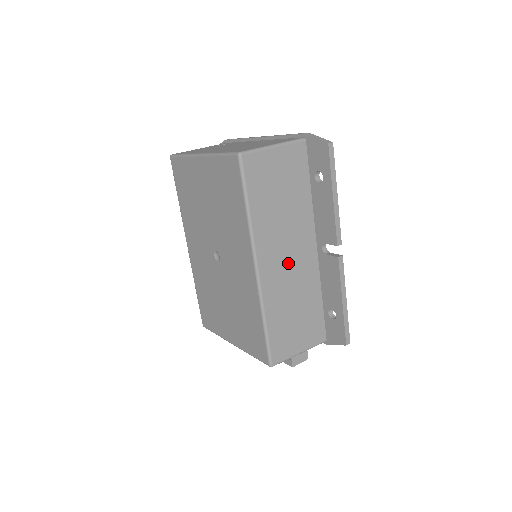
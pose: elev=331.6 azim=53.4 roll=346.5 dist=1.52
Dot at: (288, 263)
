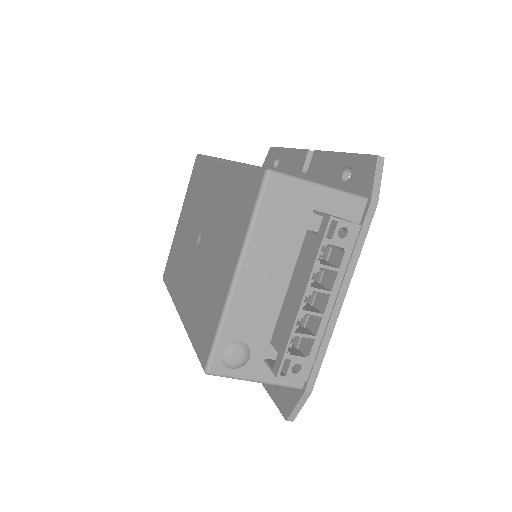
Dot at: occluded
